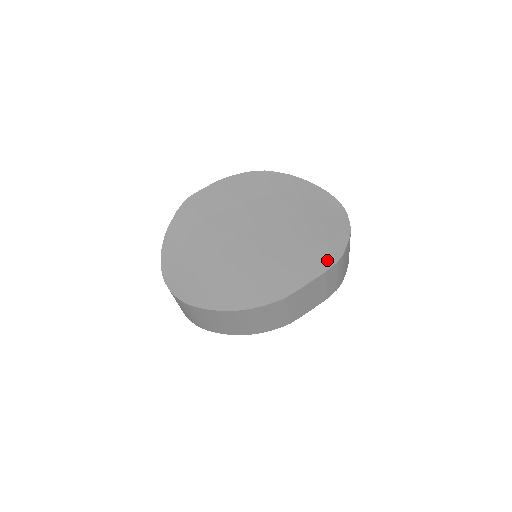
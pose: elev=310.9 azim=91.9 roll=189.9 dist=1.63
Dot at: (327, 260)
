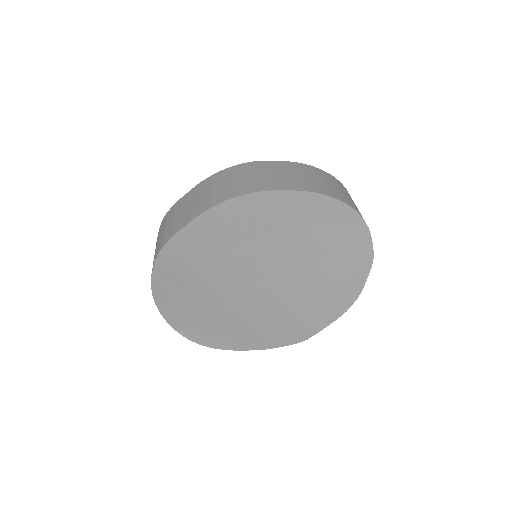
Dot at: (347, 301)
